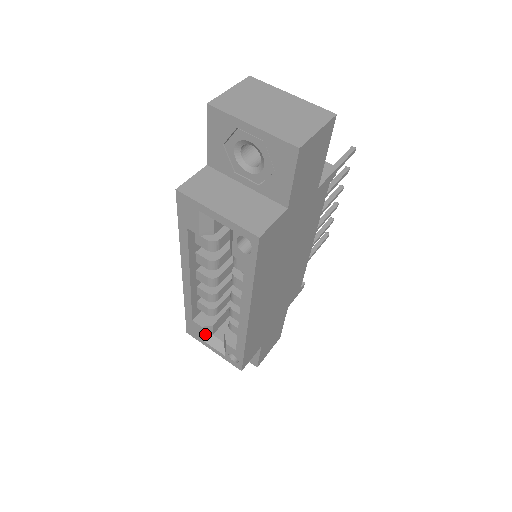
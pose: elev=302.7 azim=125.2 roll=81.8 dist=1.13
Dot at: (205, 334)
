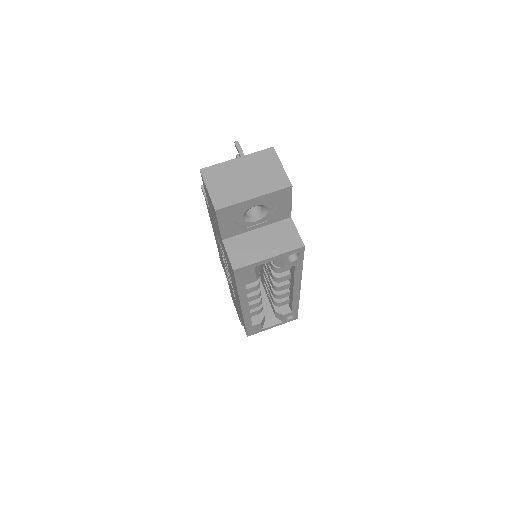
Dot at: (262, 325)
